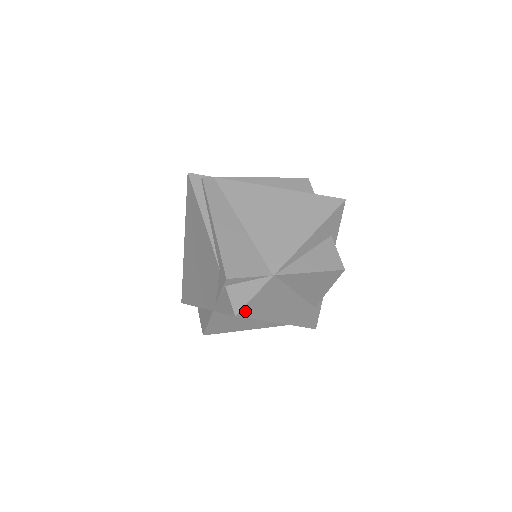
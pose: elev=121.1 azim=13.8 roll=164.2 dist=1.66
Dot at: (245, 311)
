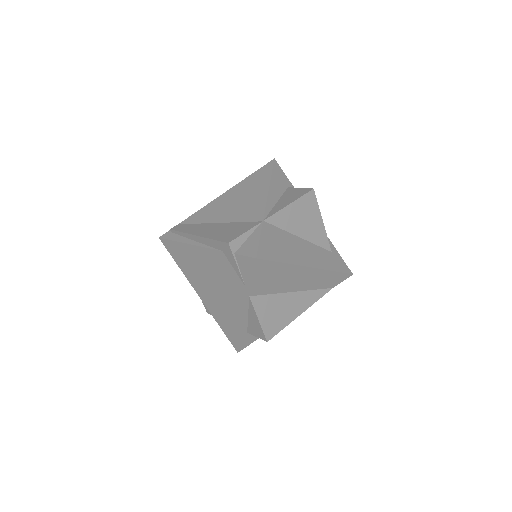
Dot at: (262, 254)
